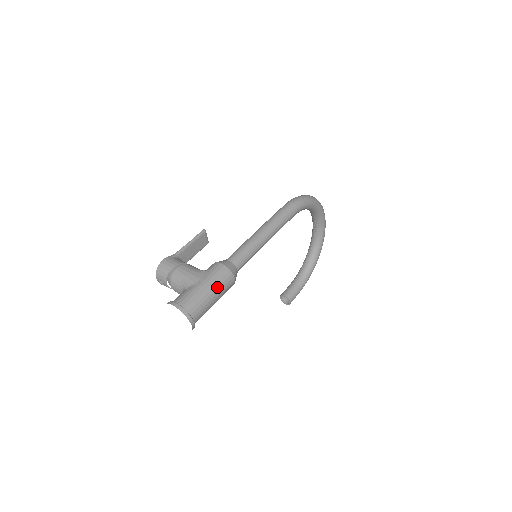
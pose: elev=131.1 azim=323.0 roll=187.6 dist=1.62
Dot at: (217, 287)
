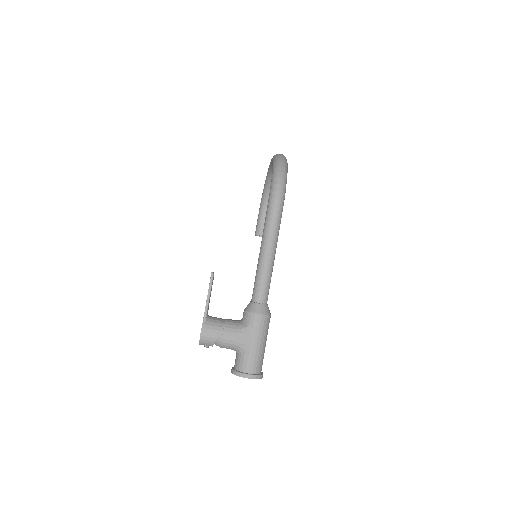
Dot at: (266, 336)
